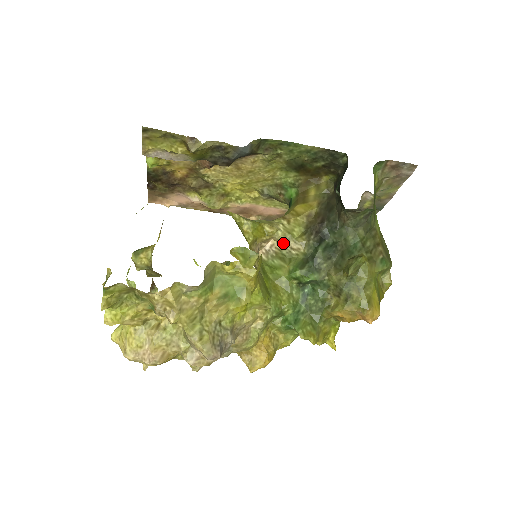
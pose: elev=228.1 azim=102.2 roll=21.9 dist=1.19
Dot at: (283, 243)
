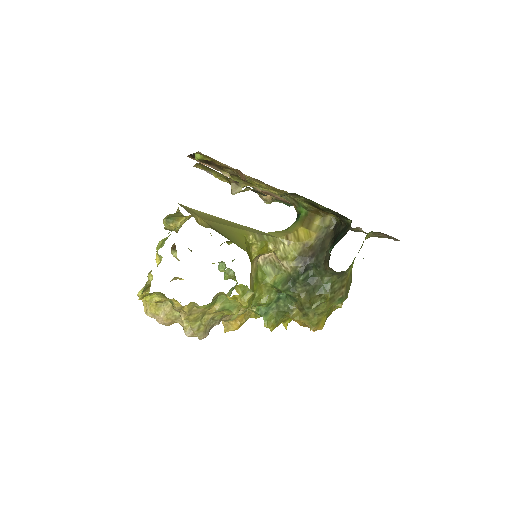
Dot at: (278, 259)
